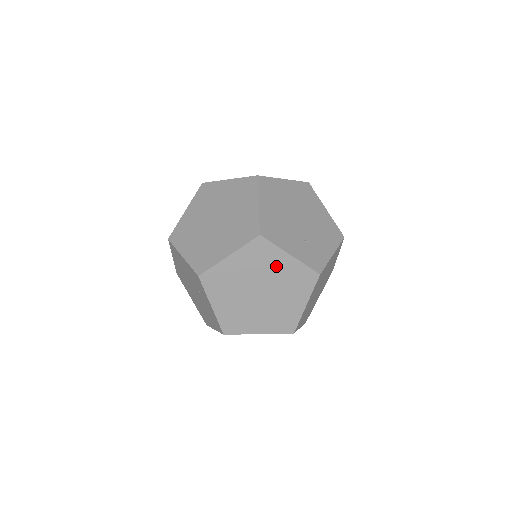
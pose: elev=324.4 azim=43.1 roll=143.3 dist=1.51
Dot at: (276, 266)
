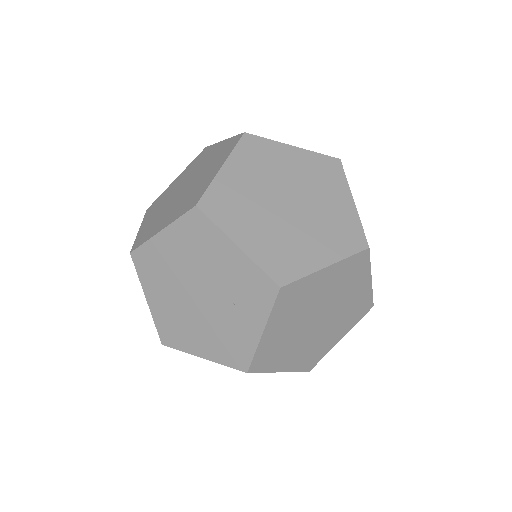
Dot at: (353, 289)
